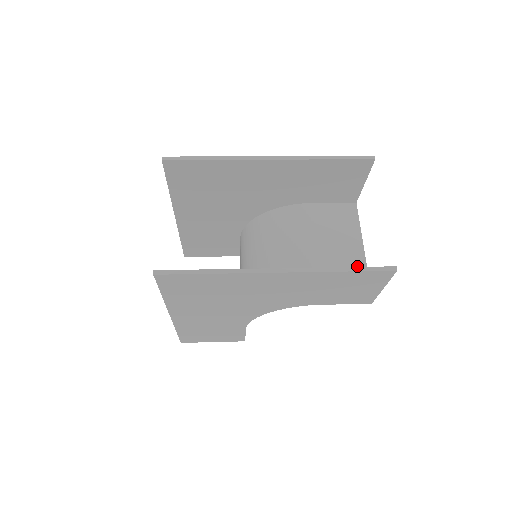
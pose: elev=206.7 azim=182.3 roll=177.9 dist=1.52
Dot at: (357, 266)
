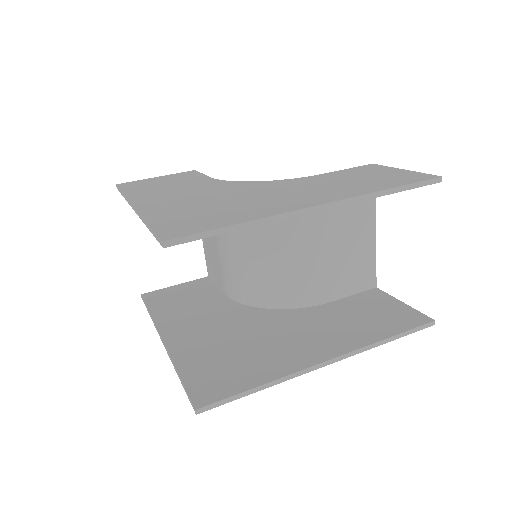
Dot at: (367, 255)
